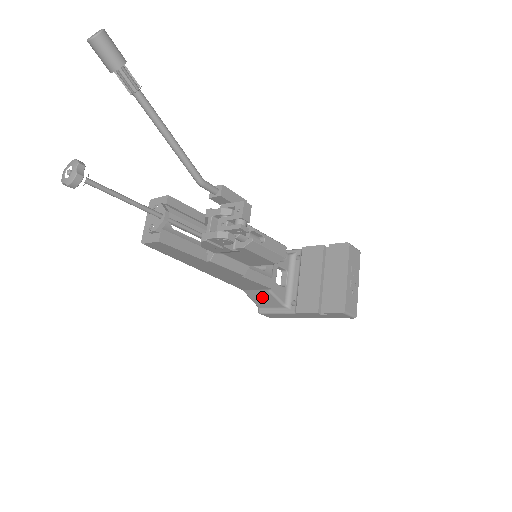
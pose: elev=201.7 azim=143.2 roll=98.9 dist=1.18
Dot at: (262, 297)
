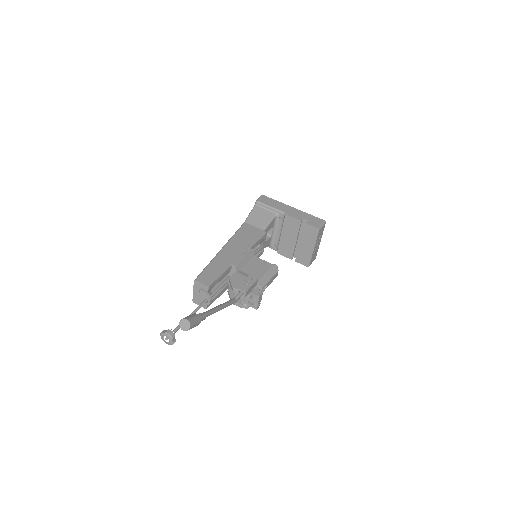
Dot at: occluded
